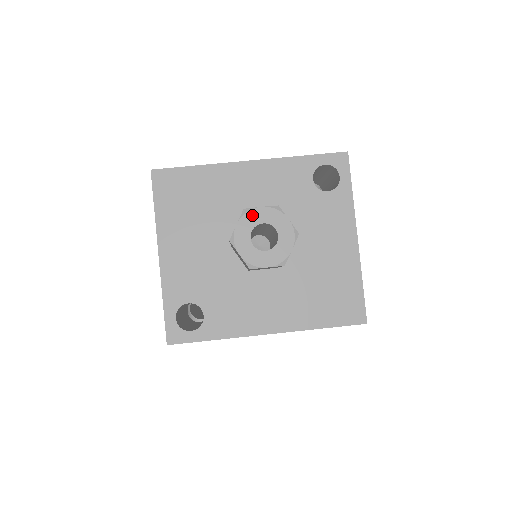
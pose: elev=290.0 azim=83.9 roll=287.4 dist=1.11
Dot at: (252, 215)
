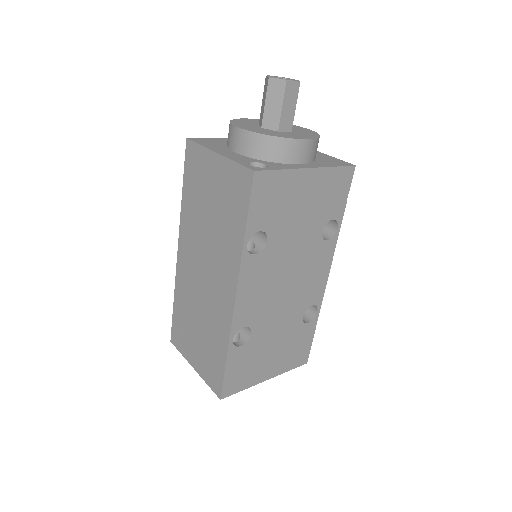
Dot at: occluded
